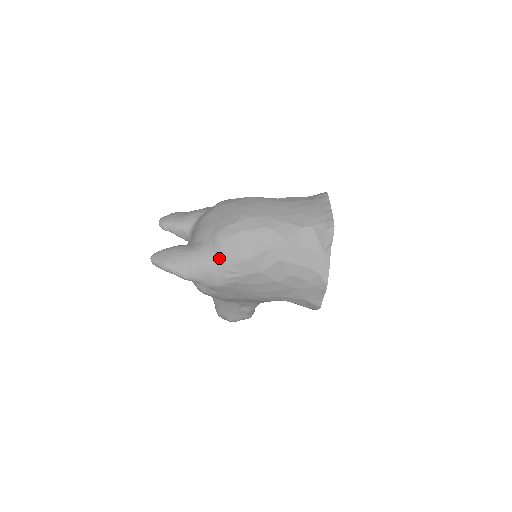
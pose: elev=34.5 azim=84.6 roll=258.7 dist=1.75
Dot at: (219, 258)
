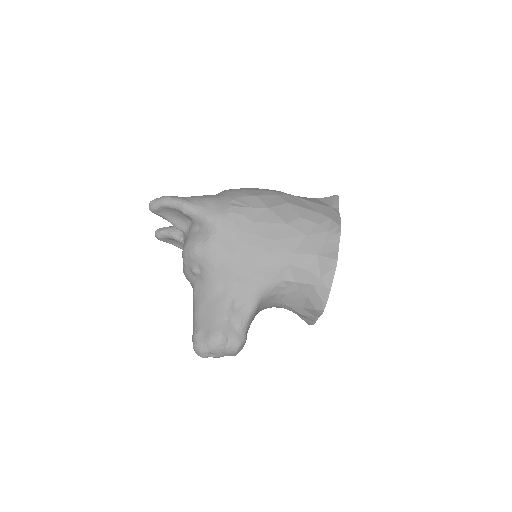
Dot at: (226, 194)
